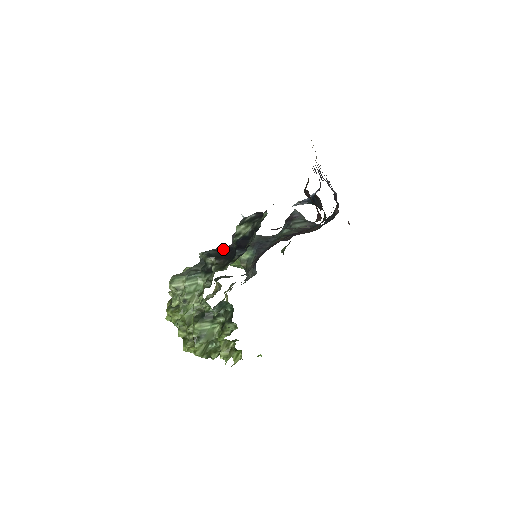
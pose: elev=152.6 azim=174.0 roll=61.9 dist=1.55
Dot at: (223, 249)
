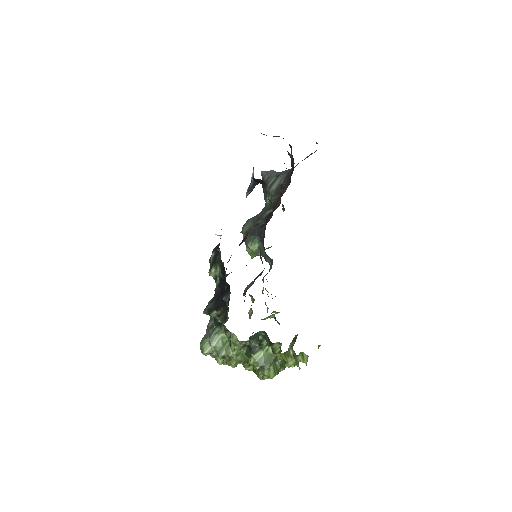
Dot at: (216, 295)
